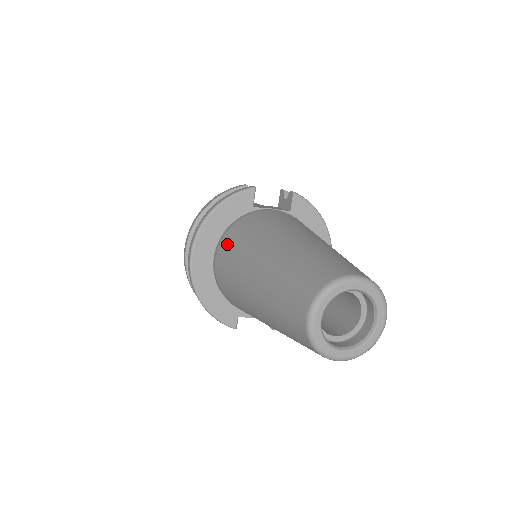
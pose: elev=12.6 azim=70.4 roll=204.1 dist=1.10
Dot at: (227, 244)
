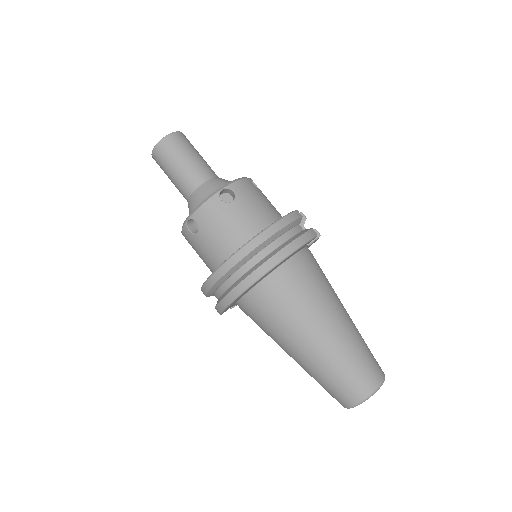
Dot at: (290, 285)
